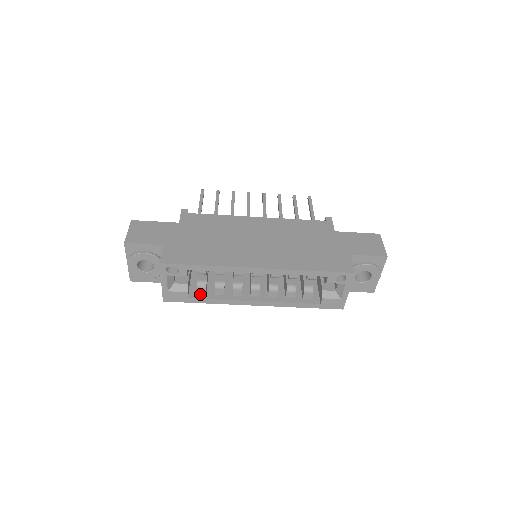
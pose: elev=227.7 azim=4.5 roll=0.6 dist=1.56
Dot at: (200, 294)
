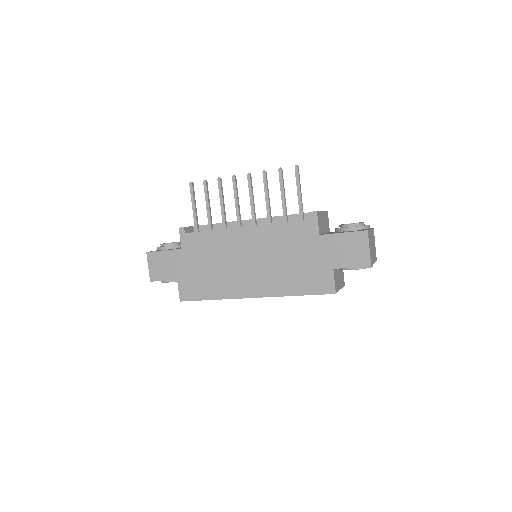
Dot at: occluded
